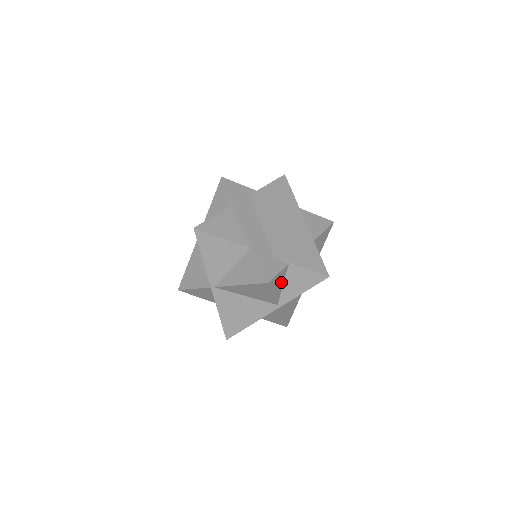
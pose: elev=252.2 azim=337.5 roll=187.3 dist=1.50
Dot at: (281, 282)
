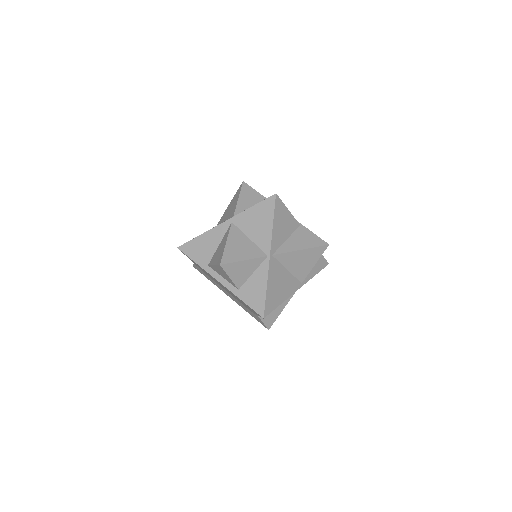
Dot at: occluded
